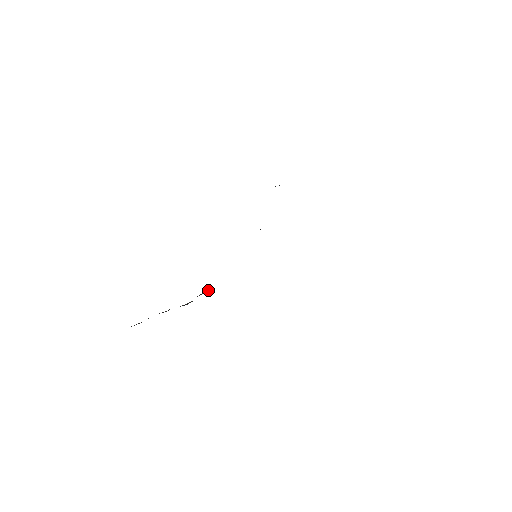
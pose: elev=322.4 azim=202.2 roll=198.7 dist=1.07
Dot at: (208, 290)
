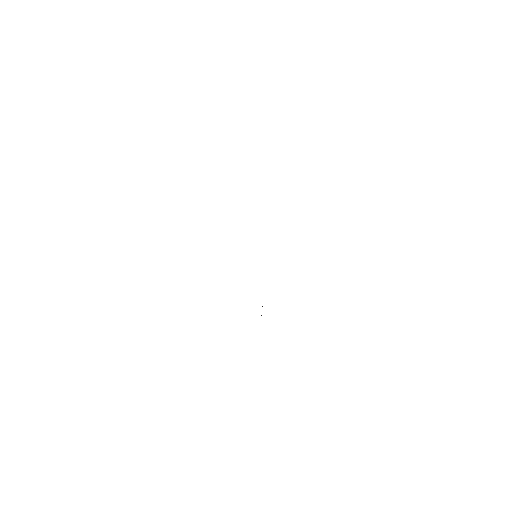
Dot at: occluded
